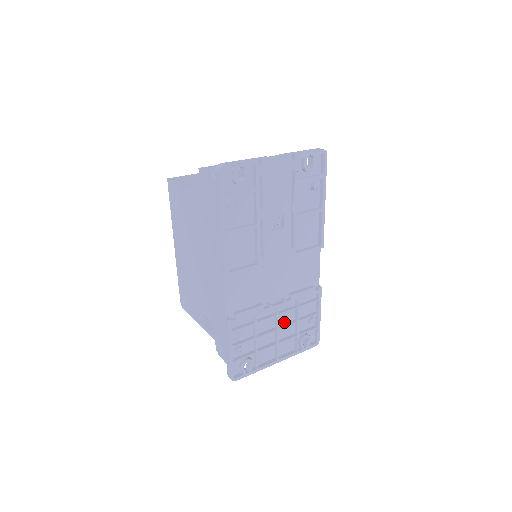
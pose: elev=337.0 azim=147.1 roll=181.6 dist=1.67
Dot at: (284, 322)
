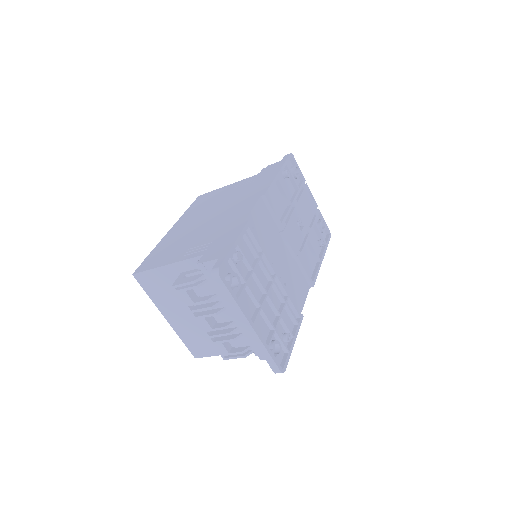
Dot at: (270, 302)
